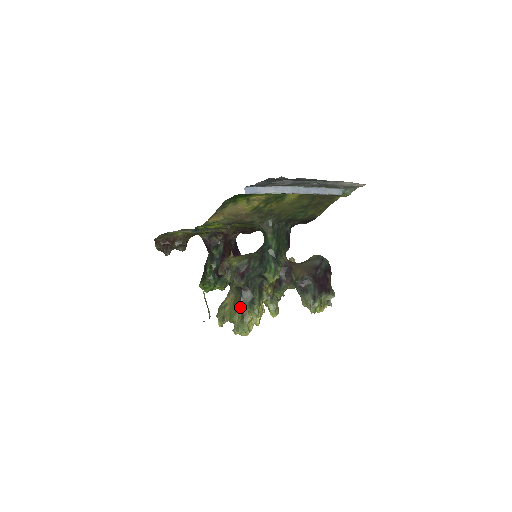
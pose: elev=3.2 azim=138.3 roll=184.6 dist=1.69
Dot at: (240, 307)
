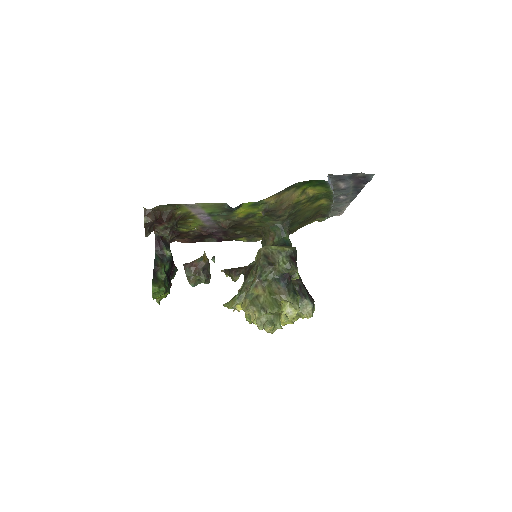
Dot at: (281, 297)
